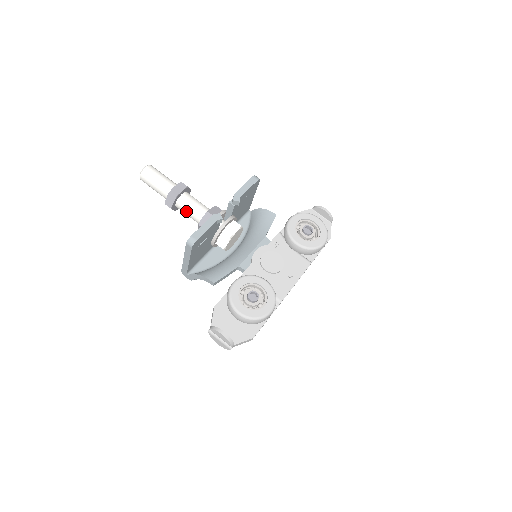
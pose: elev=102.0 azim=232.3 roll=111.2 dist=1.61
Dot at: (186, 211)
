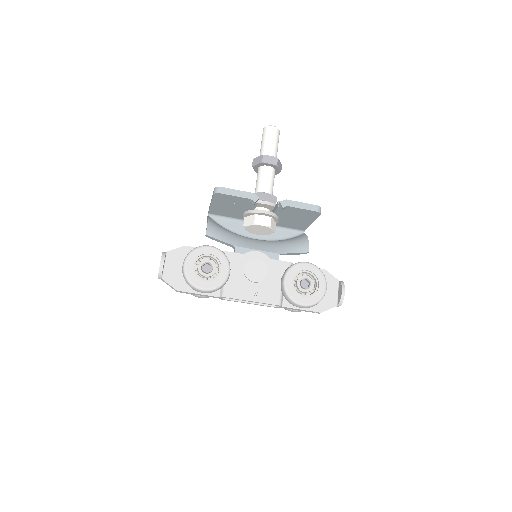
Dot at: (257, 179)
